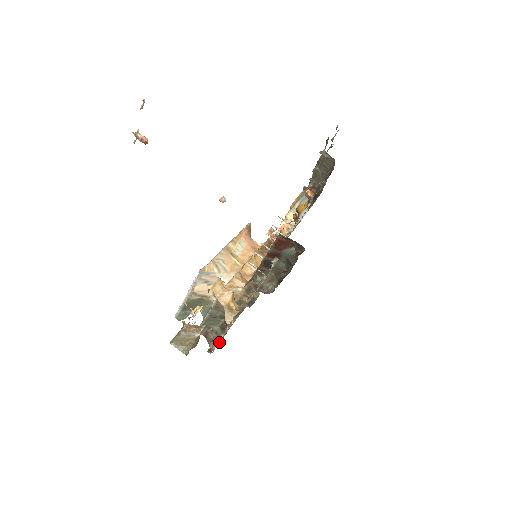
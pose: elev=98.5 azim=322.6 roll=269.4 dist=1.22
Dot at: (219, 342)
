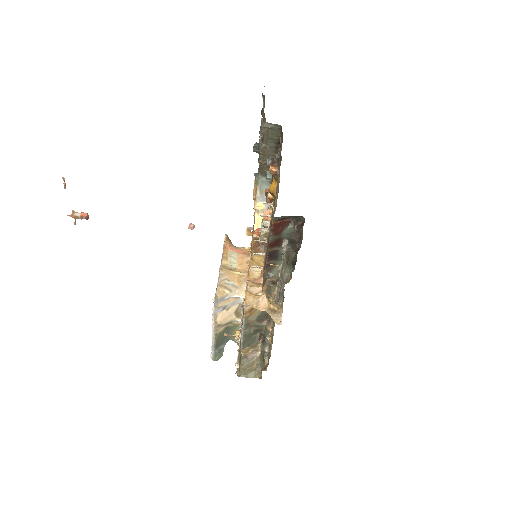
Dot at: (269, 354)
